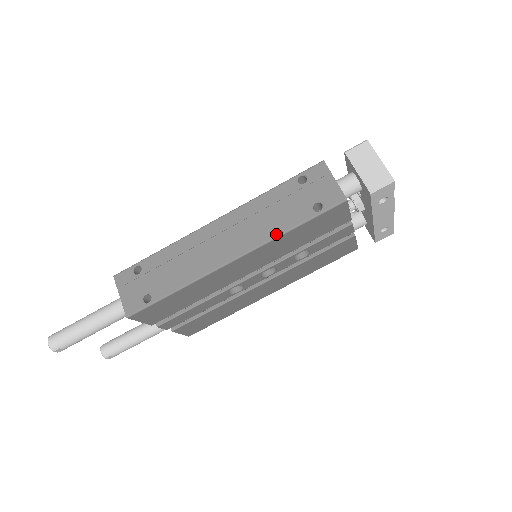
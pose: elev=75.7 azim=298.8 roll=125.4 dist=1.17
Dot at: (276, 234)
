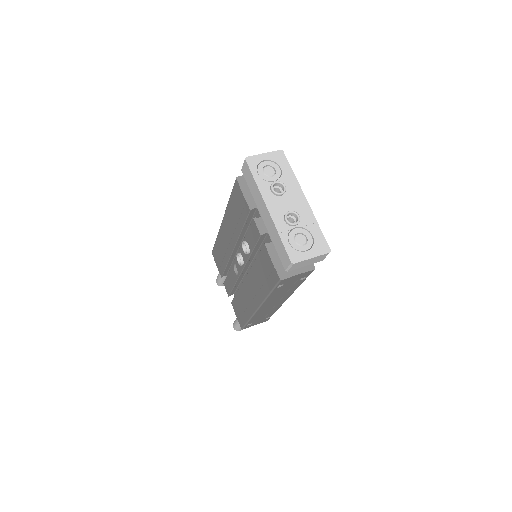
Dot at: occluded
